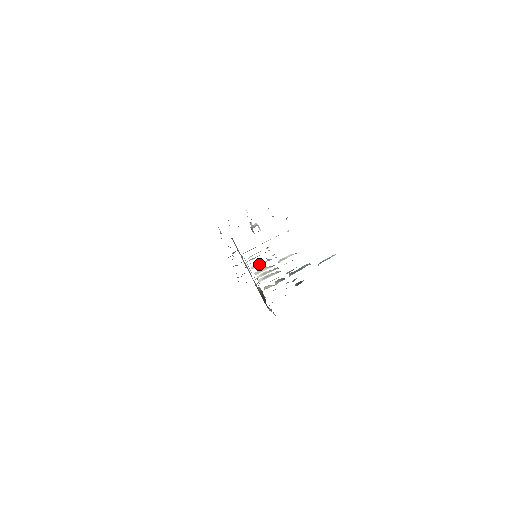
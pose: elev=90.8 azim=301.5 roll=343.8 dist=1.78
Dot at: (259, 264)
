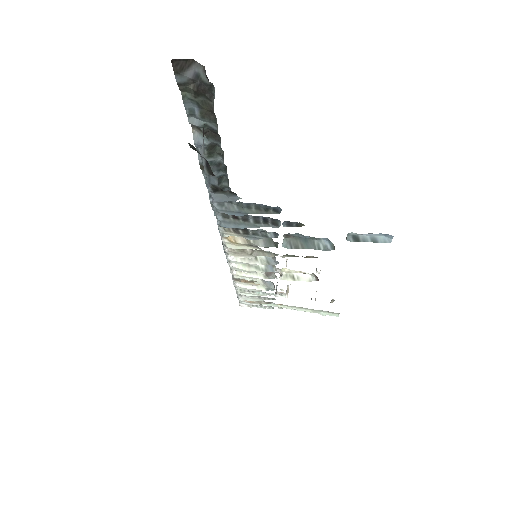
Dot at: occluded
